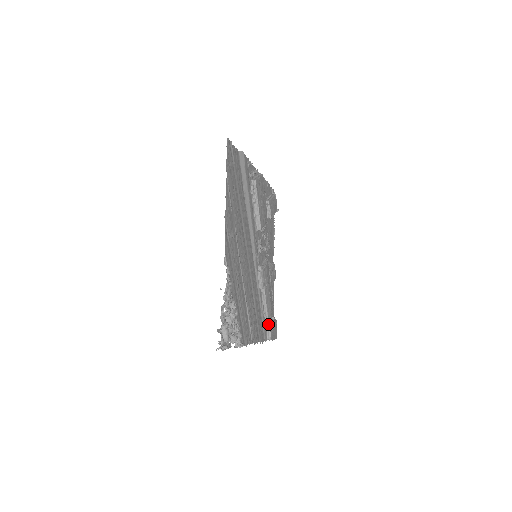
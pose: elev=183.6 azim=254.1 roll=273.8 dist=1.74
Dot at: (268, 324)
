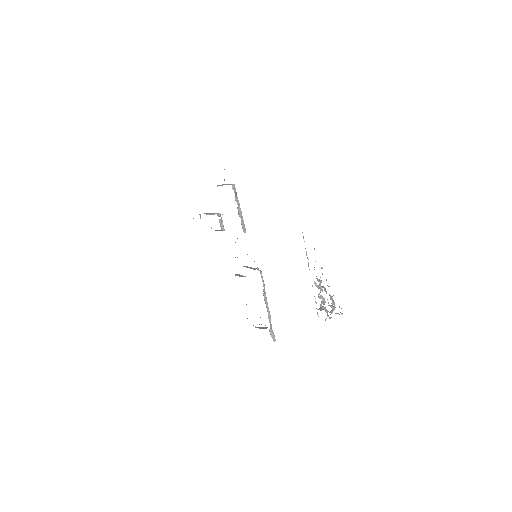
Dot at: (271, 325)
